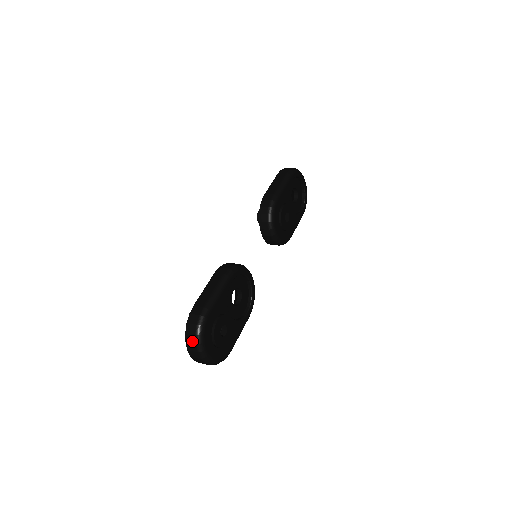
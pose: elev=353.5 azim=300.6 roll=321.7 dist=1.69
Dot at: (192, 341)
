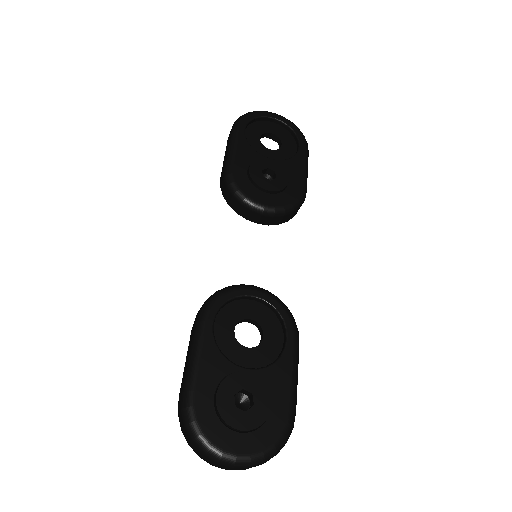
Dot at: (199, 452)
